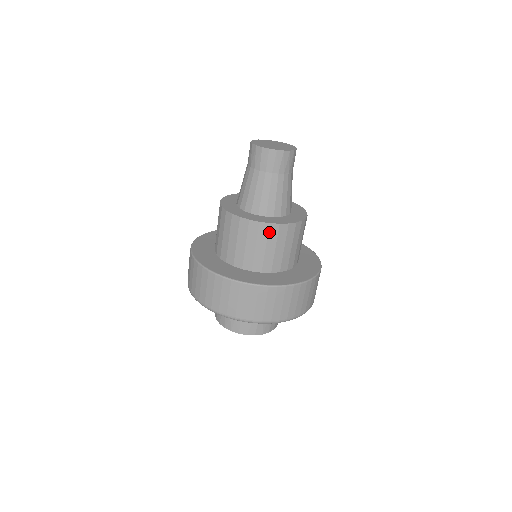
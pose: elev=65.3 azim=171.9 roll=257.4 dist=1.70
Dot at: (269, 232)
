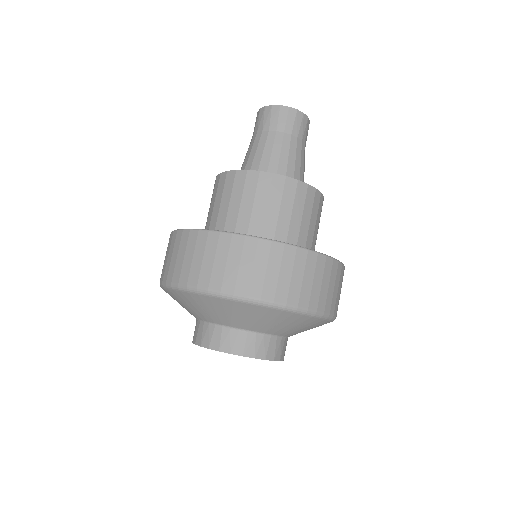
Dot at: (296, 192)
